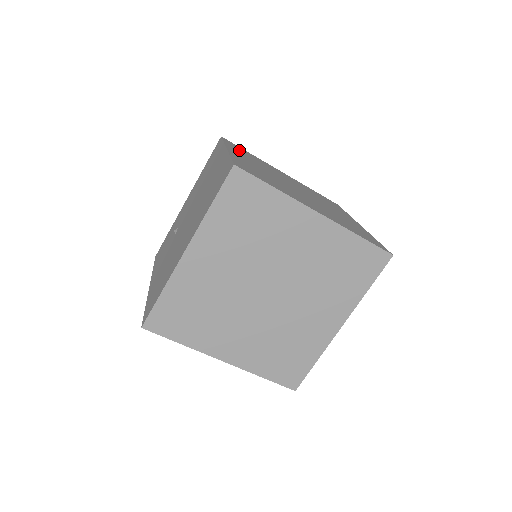
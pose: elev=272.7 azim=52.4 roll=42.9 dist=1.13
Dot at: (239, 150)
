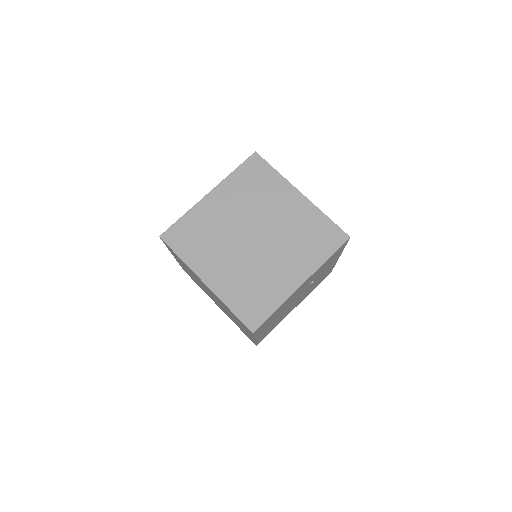
Dot at: occluded
